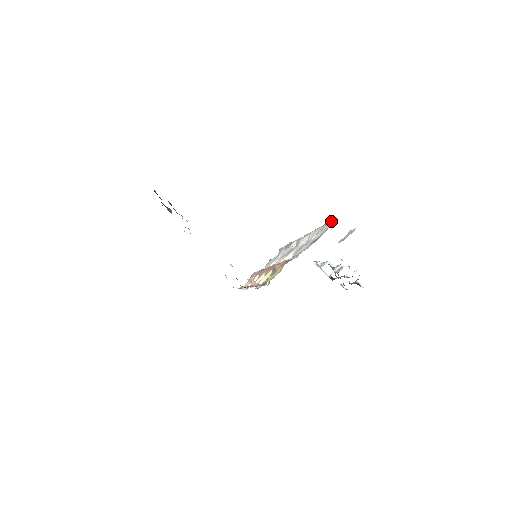
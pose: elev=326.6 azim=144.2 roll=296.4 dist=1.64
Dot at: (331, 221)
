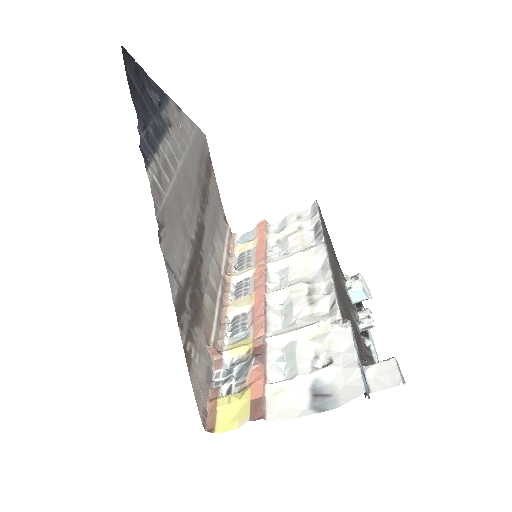
Dot at: (360, 380)
